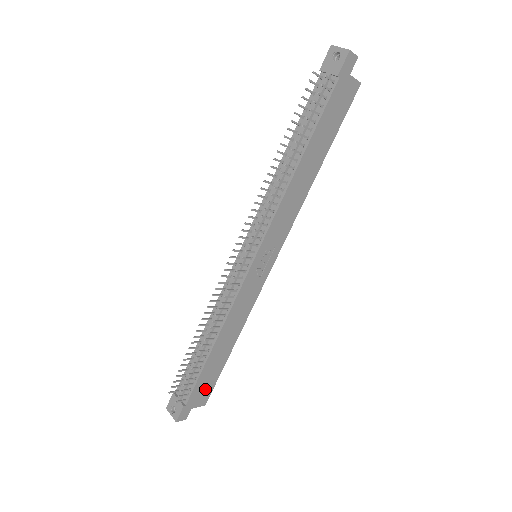
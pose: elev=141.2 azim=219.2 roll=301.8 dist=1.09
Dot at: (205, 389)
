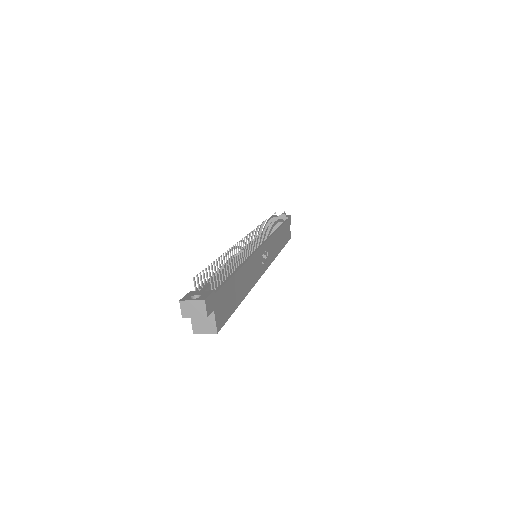
Dot at: (224, 307)
